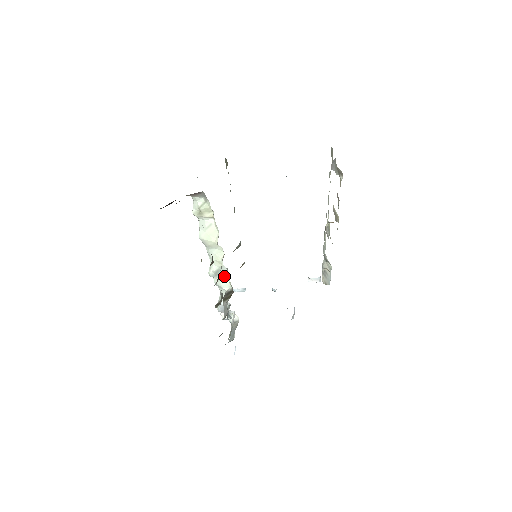
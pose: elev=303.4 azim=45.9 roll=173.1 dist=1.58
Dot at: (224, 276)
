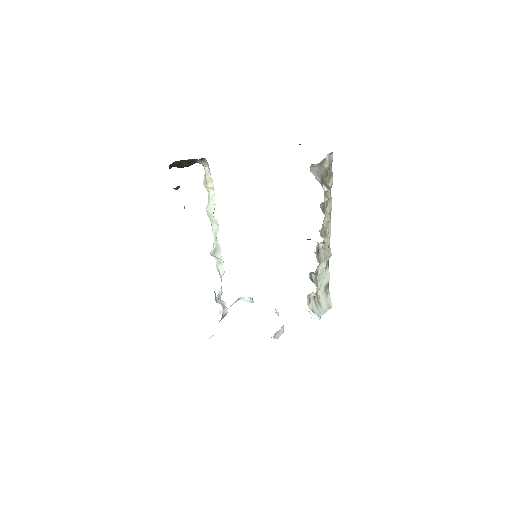
Dot at: (219, 256)
